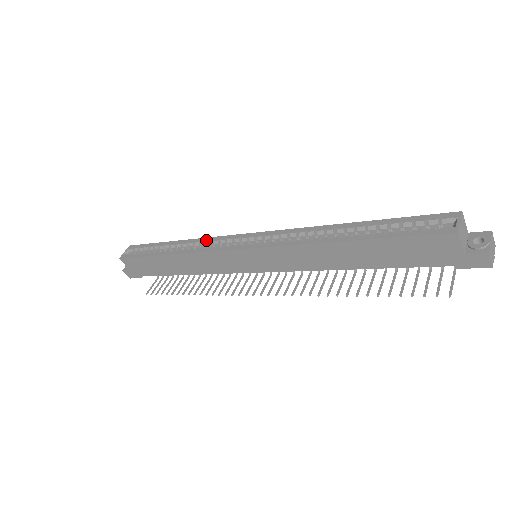
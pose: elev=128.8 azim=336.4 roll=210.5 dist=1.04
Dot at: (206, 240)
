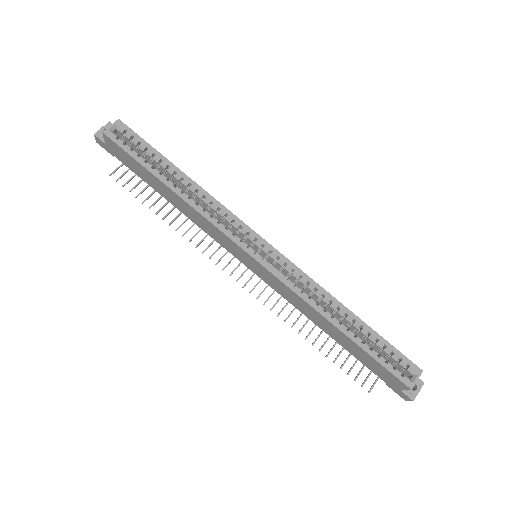
Dot at: (219, 207)
